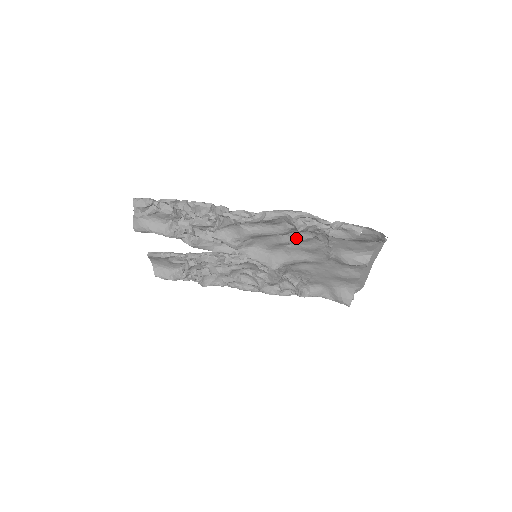
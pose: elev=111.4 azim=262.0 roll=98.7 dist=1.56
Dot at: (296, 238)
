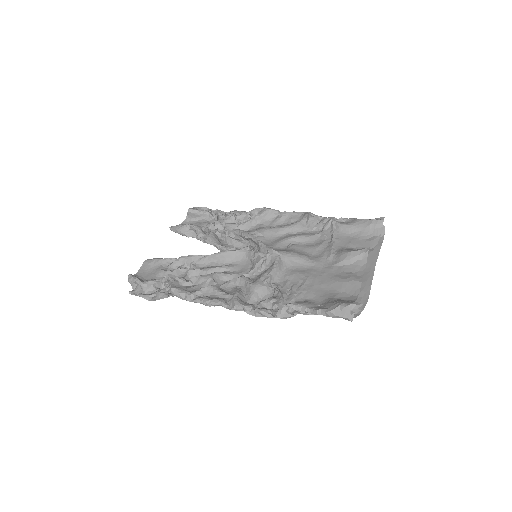
Dot at: (303, 234)
